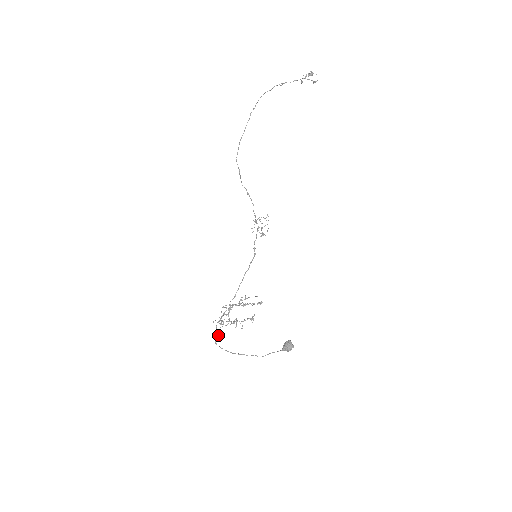
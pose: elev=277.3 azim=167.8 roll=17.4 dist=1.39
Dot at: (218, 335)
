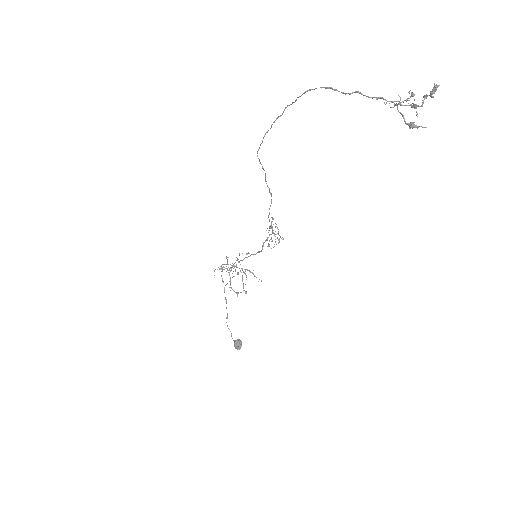
Dot at: occluded
